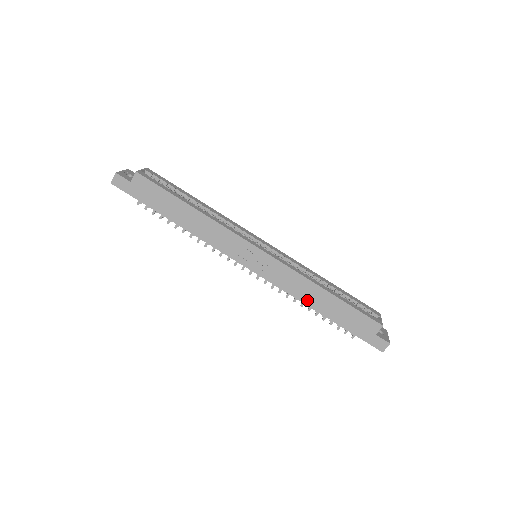
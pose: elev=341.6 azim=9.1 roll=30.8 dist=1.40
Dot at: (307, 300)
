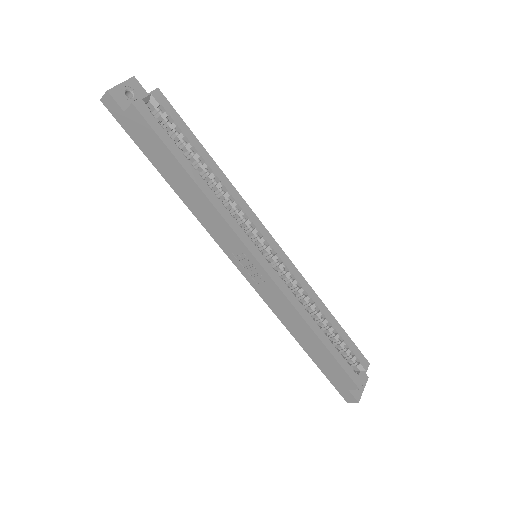
Dot at: (291, 328)
